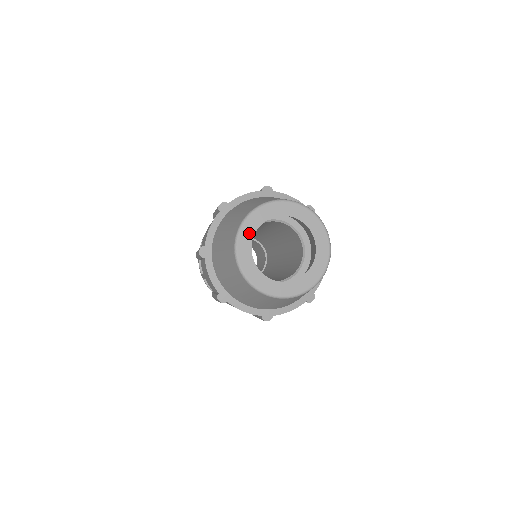
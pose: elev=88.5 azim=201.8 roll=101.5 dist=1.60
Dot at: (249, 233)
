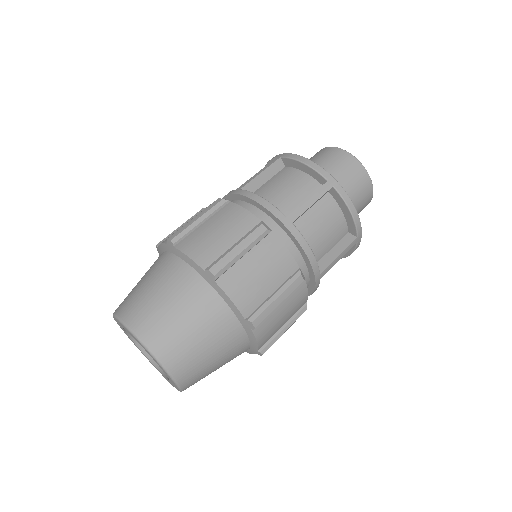
Dot at: (120, 324)
